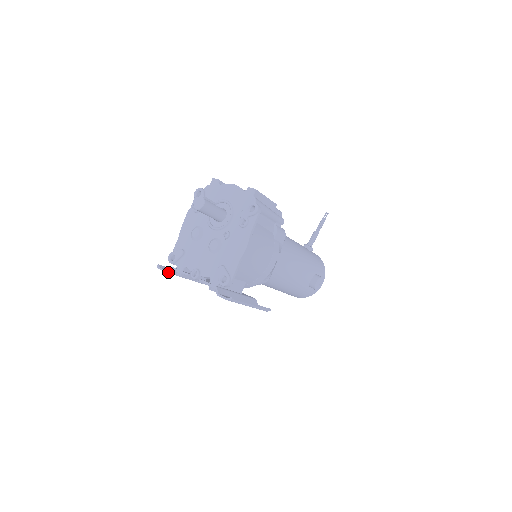
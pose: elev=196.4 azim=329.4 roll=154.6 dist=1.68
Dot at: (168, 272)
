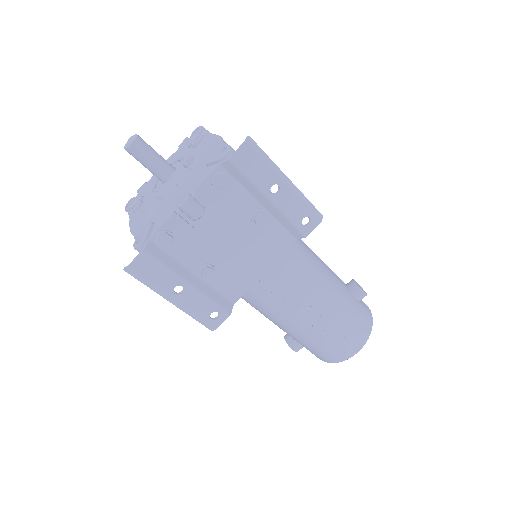
Dot at: (145, 250)
